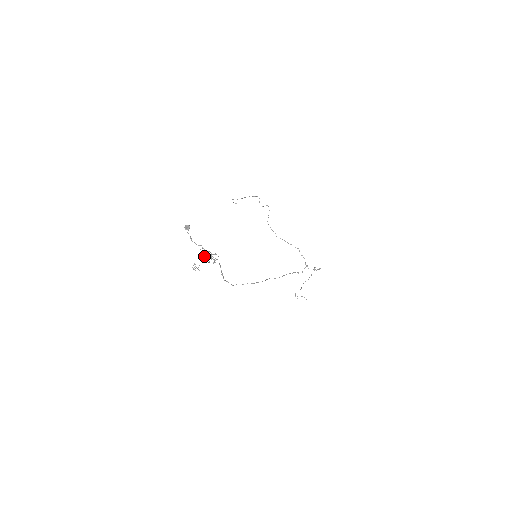
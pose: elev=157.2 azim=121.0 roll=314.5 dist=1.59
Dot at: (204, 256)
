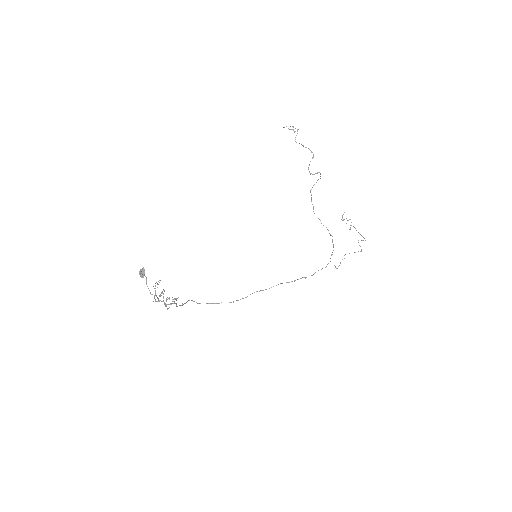
Dot at: occluded
